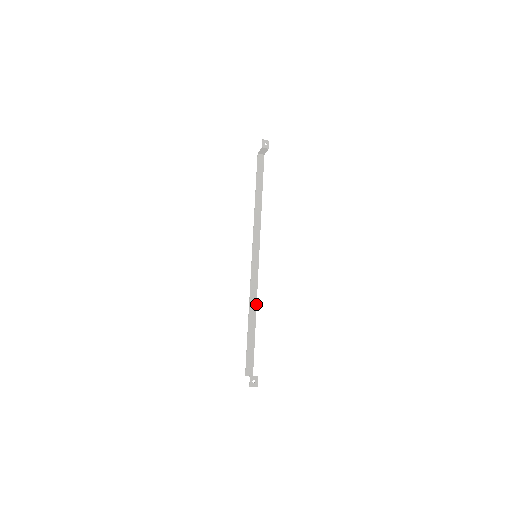
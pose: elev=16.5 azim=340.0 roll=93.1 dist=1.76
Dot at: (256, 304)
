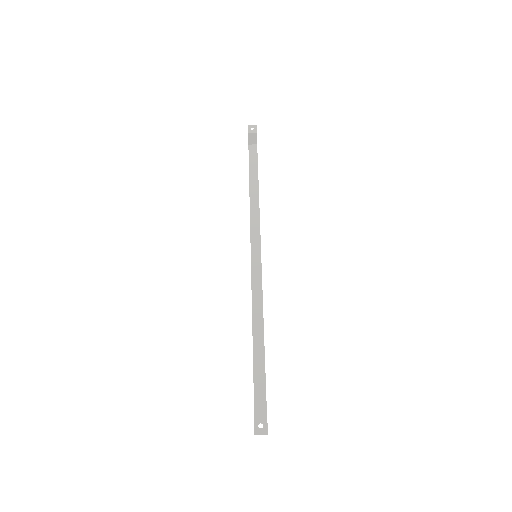
Dot at: (262, 317)
